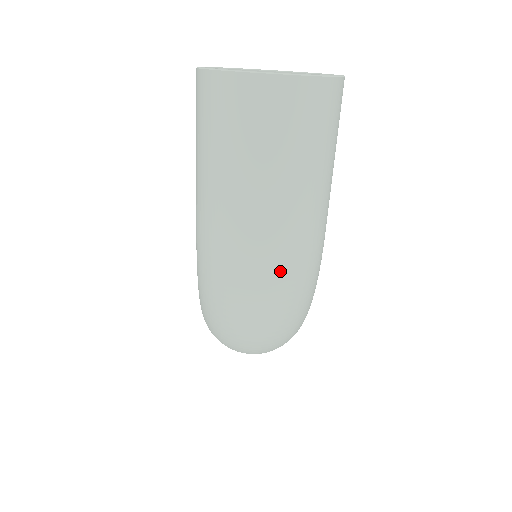
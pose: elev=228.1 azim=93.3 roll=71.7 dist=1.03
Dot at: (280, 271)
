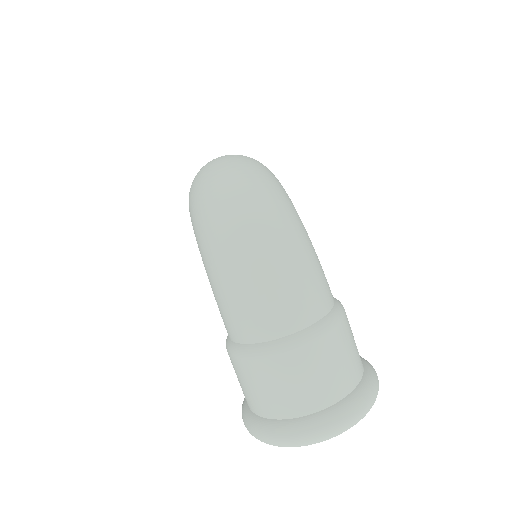
Dot at: occluded
